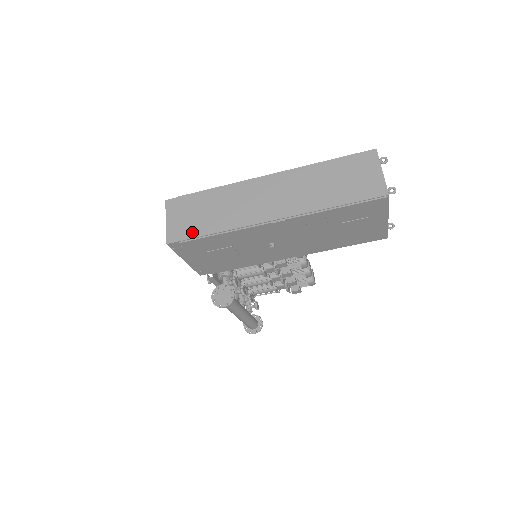
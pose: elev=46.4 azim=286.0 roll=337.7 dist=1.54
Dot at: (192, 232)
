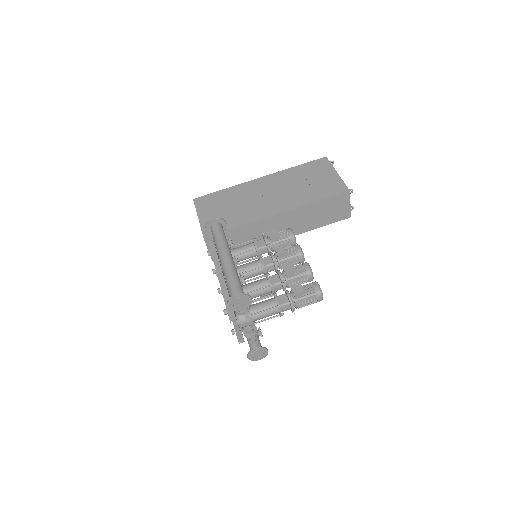
Dot at: occluded
